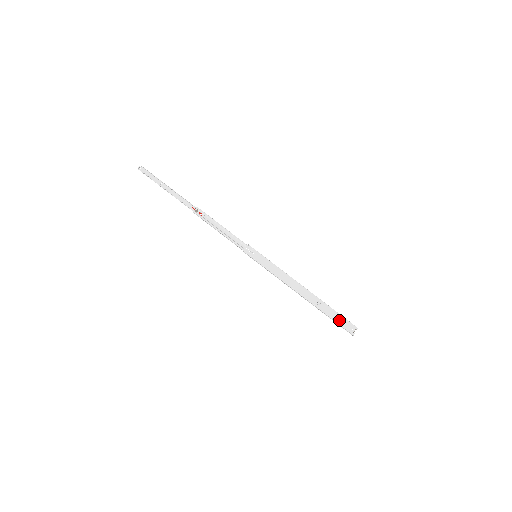
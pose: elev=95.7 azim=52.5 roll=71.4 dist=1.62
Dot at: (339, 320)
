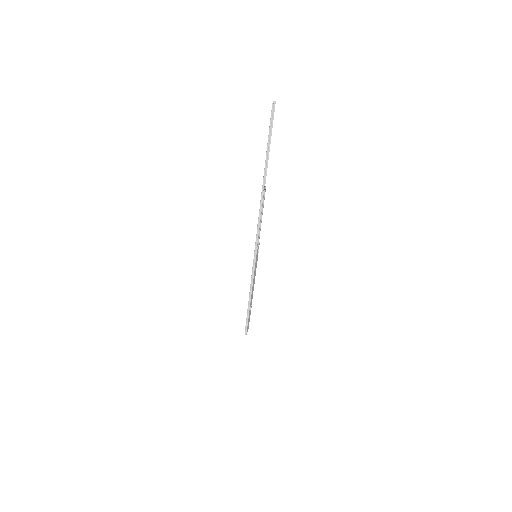
Dot at: occluded
